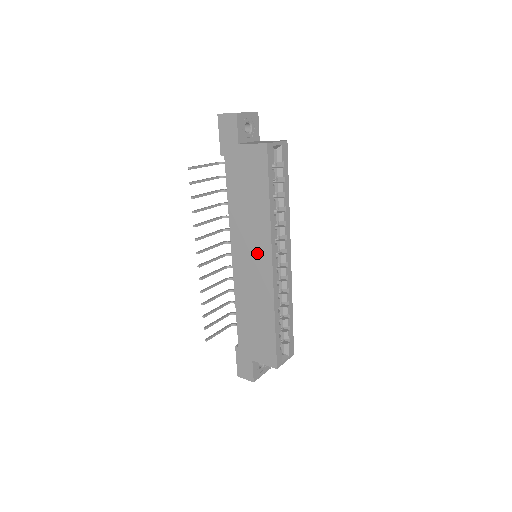
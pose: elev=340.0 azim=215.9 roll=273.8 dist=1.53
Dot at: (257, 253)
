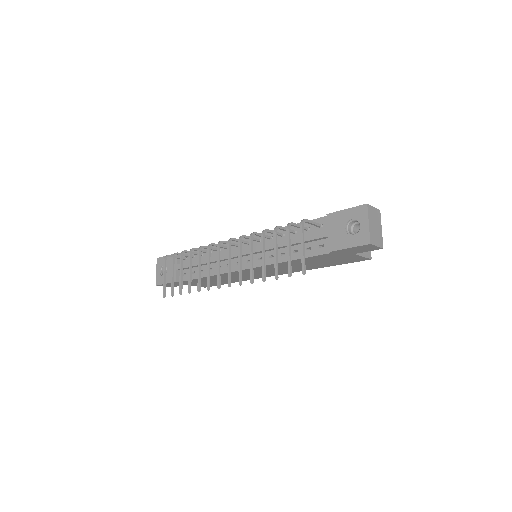
Dot at: occluded
